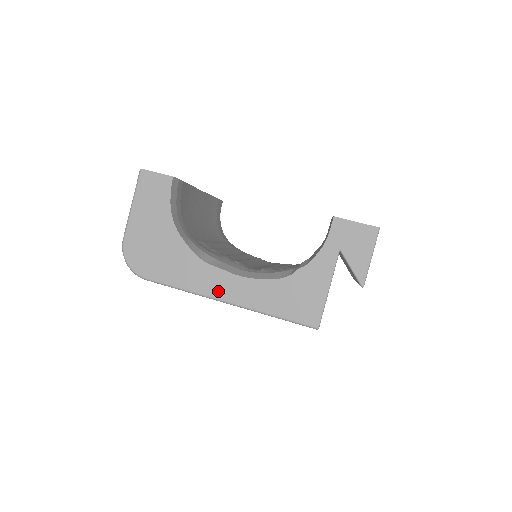
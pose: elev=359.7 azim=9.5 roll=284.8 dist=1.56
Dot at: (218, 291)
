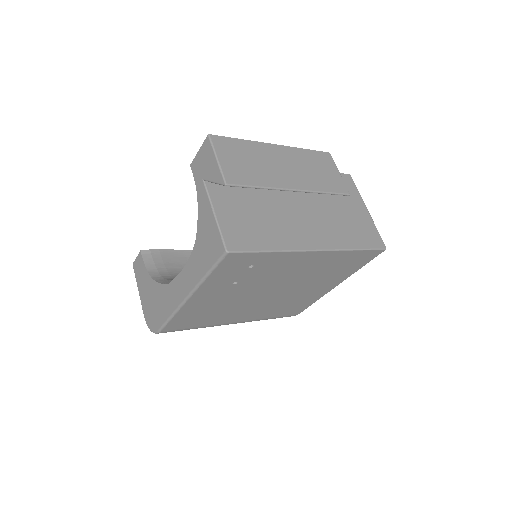
Dot at: (180, 295)
